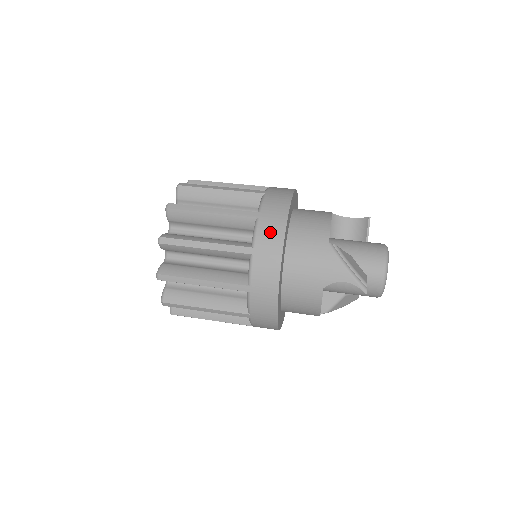
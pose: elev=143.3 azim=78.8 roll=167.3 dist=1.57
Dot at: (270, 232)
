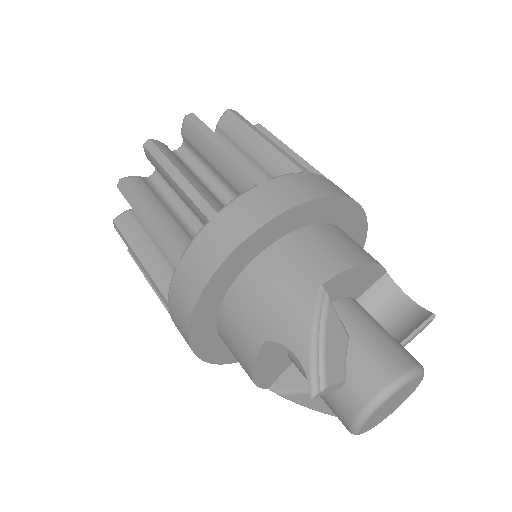
Dot at: (252, 209)
